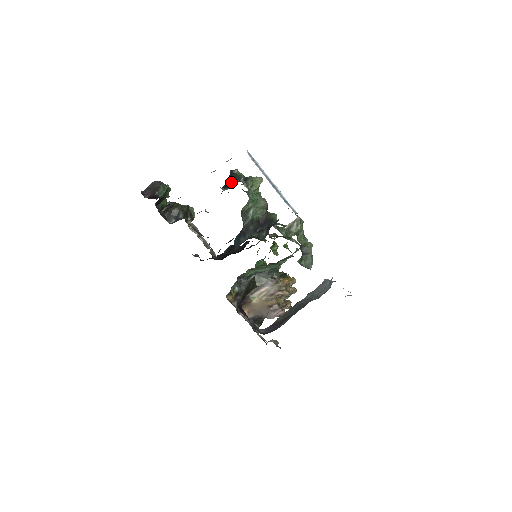
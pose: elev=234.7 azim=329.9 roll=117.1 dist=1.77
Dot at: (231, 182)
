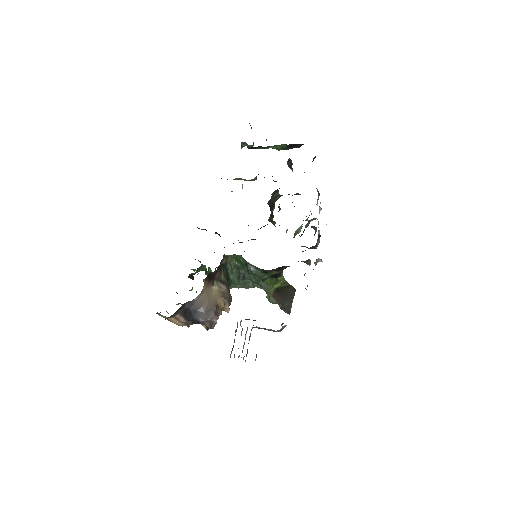
Dot at: occluded
